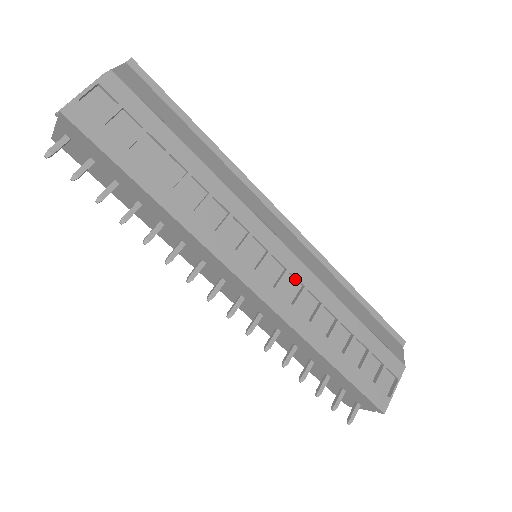
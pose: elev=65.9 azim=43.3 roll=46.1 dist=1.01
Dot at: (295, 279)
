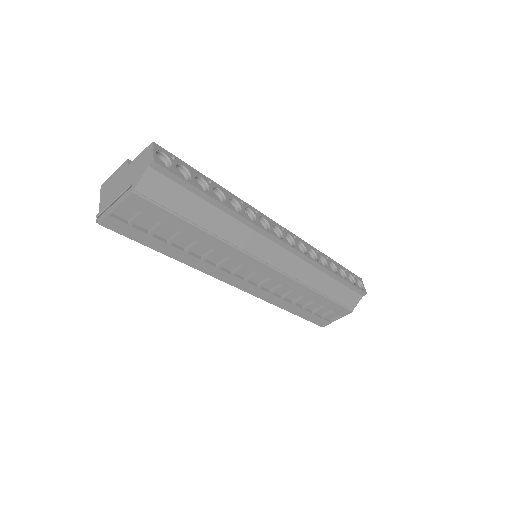
Dot at: (277, 281)
